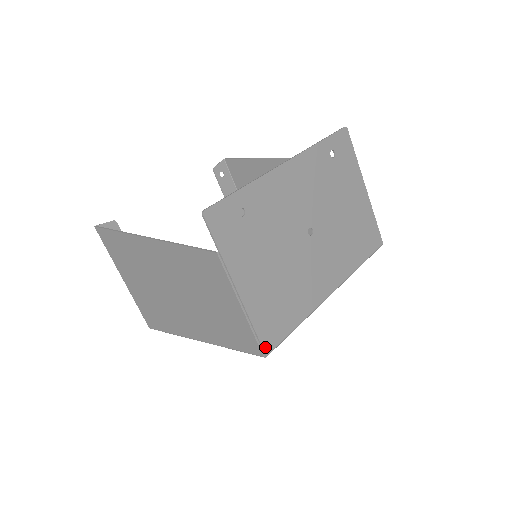
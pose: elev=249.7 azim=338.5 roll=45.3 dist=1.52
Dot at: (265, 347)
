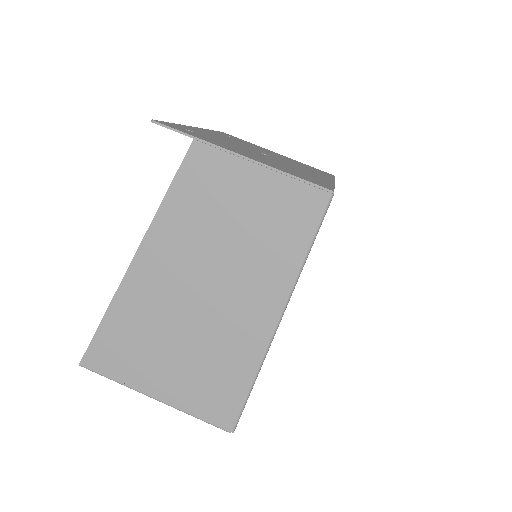
Dot at: (322, 187)
